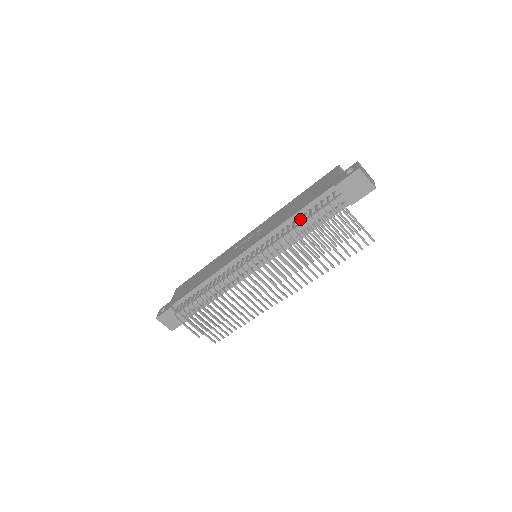
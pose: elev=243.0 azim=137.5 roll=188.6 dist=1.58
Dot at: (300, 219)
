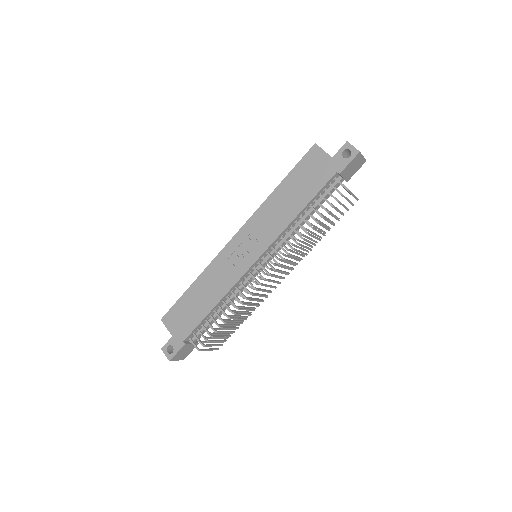
Dot at: (305, 211)
